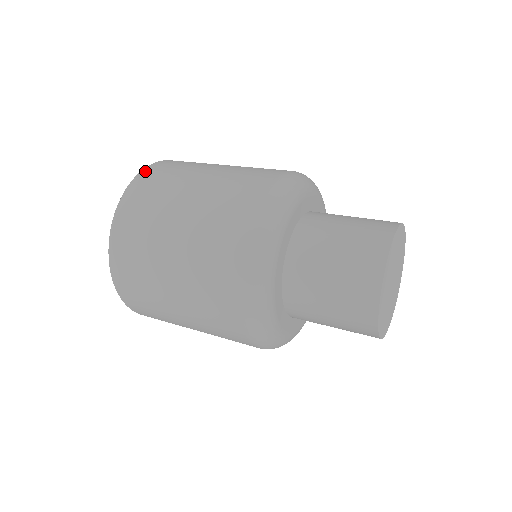
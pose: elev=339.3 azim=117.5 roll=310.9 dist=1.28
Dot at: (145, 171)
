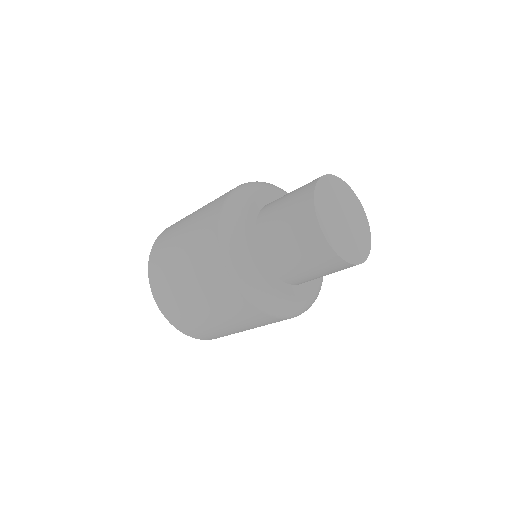
Dot at: occluded
